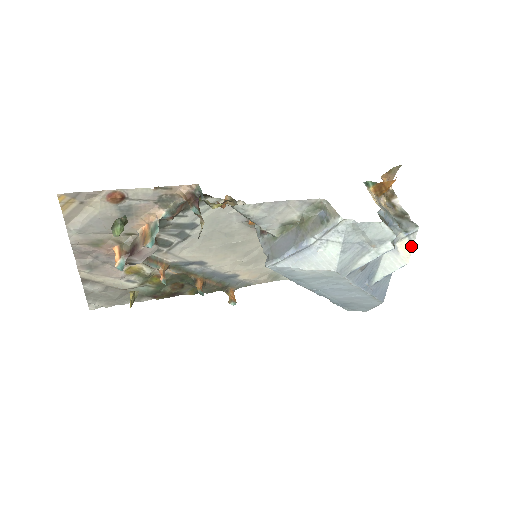
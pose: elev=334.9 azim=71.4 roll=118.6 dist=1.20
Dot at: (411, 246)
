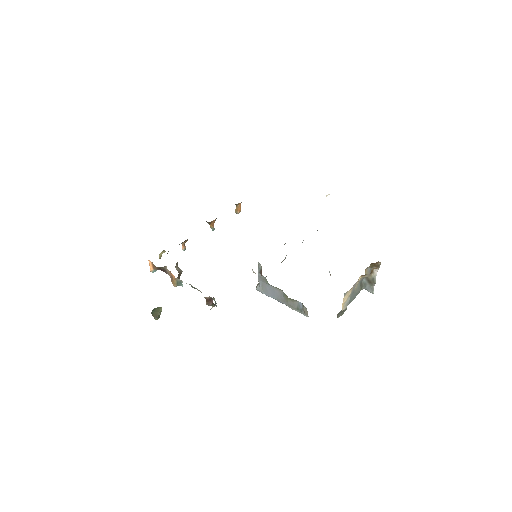
Dot at: occluded
